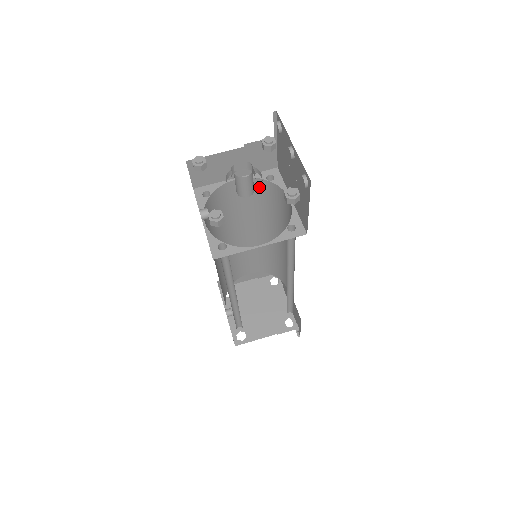
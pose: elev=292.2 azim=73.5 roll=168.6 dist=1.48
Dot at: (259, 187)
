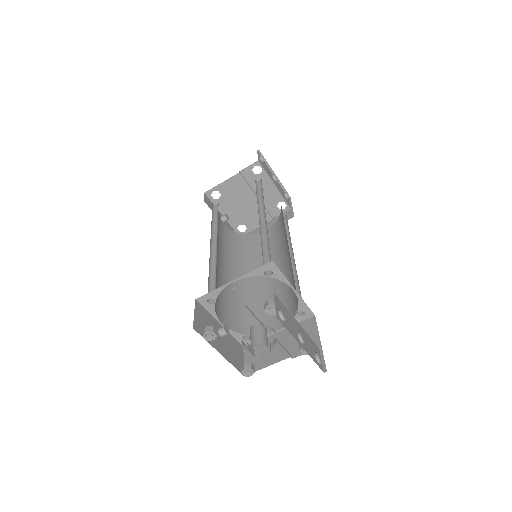
Dot at: occluded
